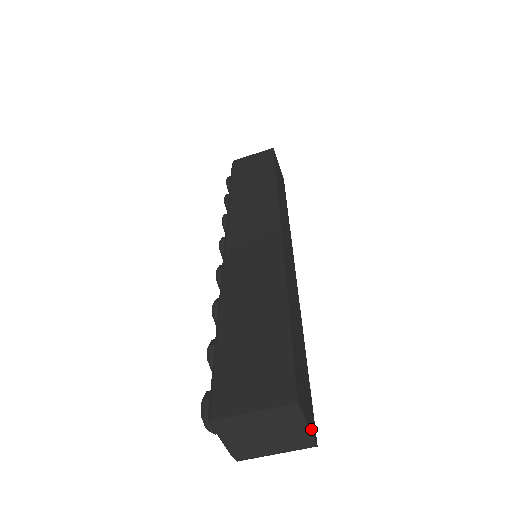
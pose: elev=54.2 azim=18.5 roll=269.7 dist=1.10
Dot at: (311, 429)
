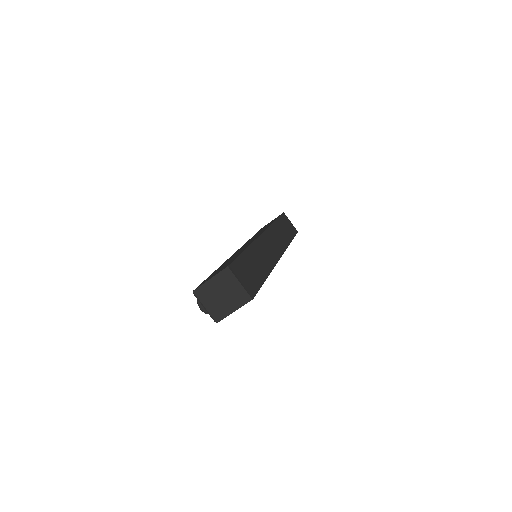
Dot at: (245, 288)
